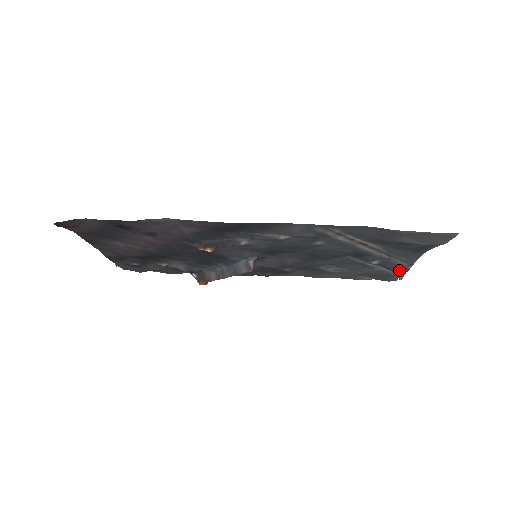
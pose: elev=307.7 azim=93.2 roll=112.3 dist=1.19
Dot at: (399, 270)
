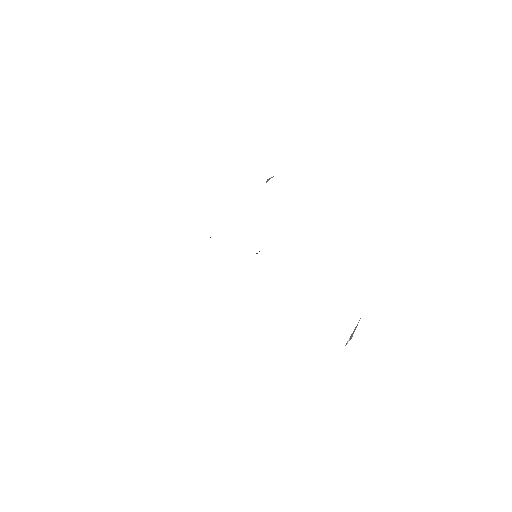
Dot at: occluded
